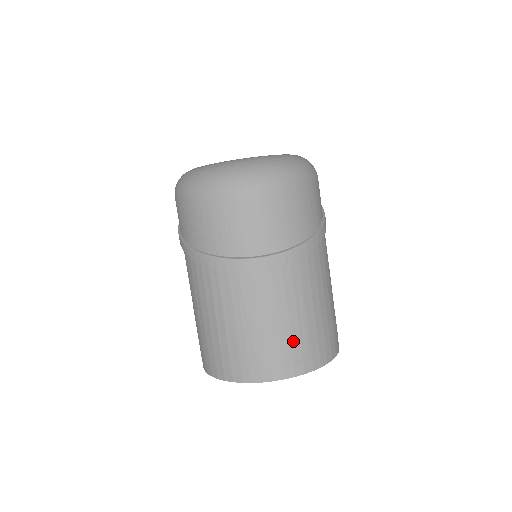
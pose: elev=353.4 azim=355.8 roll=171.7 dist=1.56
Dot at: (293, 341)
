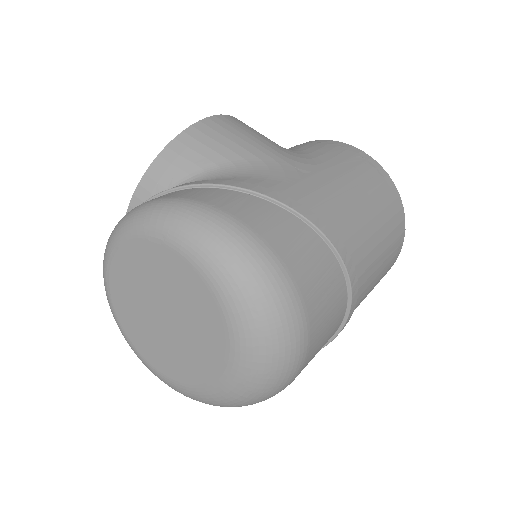
Dot at: (389, 263)
